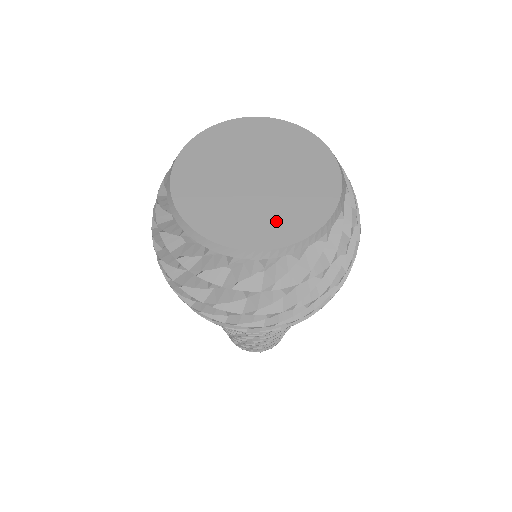
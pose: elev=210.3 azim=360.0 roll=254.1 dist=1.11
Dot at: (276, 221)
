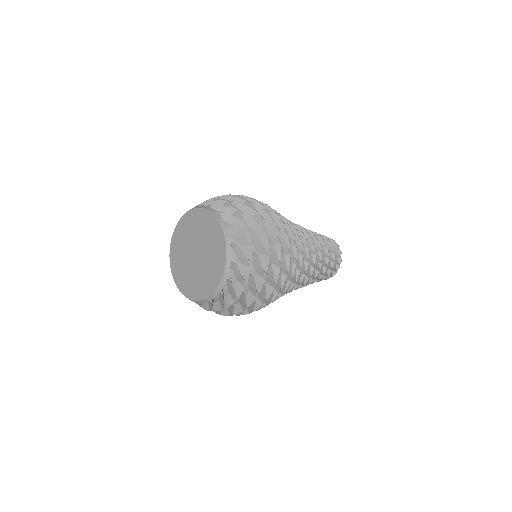
Dot at: (200, 284)
